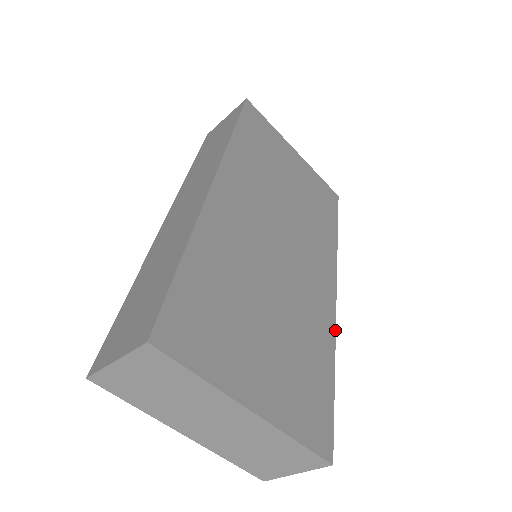
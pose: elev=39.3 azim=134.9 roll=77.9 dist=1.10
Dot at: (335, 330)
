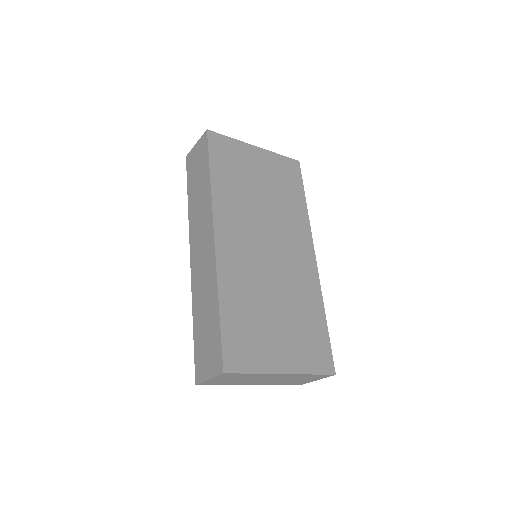
Dot at: (320, 287)
